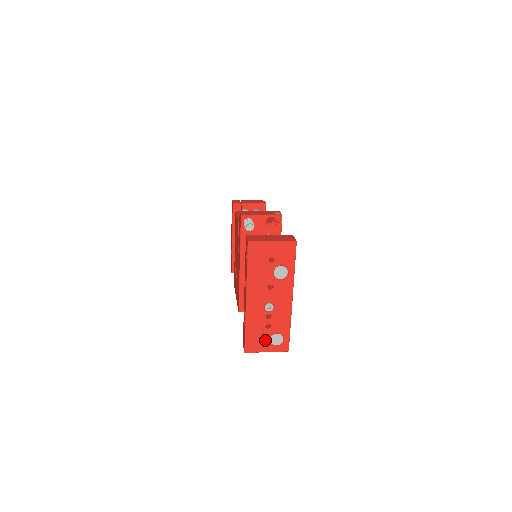
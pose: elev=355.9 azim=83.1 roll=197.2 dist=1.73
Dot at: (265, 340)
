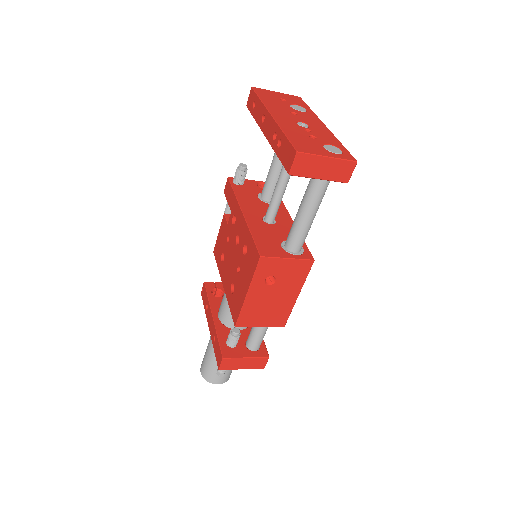
Dot at: (317, 147)
